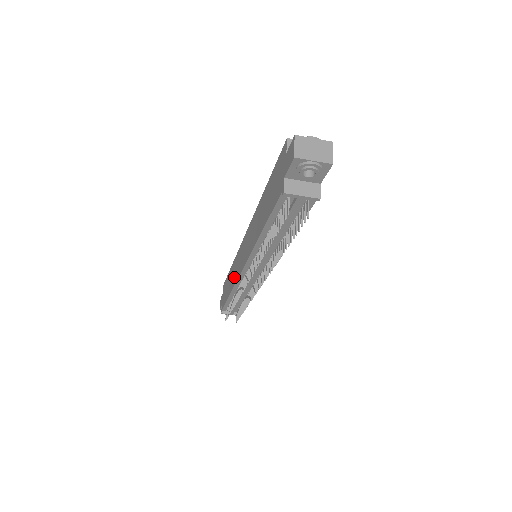
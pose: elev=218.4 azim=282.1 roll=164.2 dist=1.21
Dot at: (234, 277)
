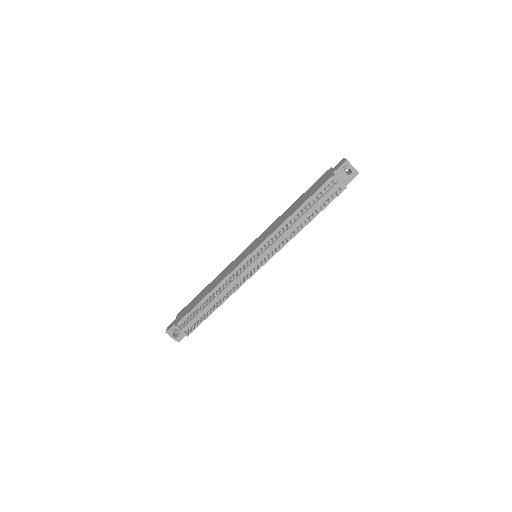
Dot at: (223, 276)
